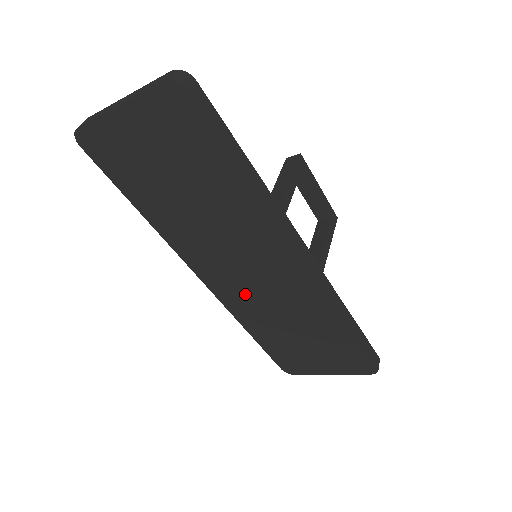
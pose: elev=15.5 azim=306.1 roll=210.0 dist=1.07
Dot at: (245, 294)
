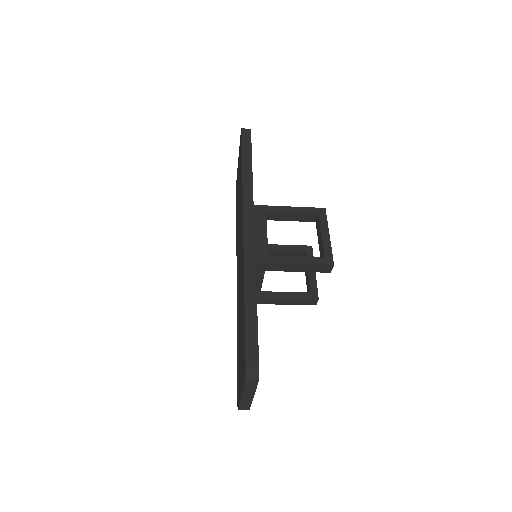
Dot at: occluded
